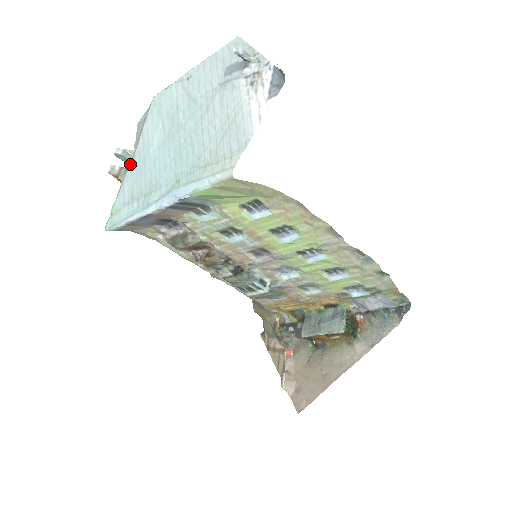
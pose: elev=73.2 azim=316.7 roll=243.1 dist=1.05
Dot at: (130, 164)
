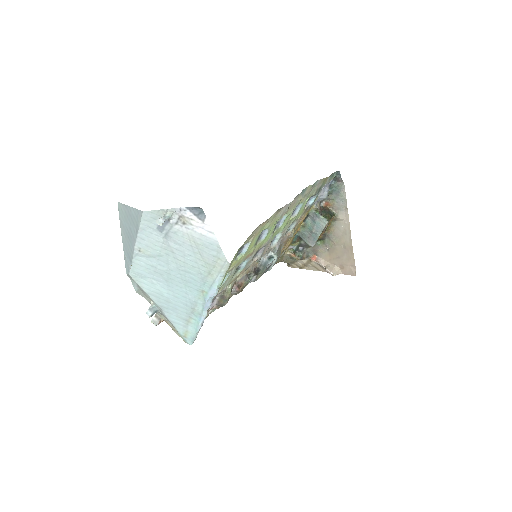
Dot at: (161, 310)
